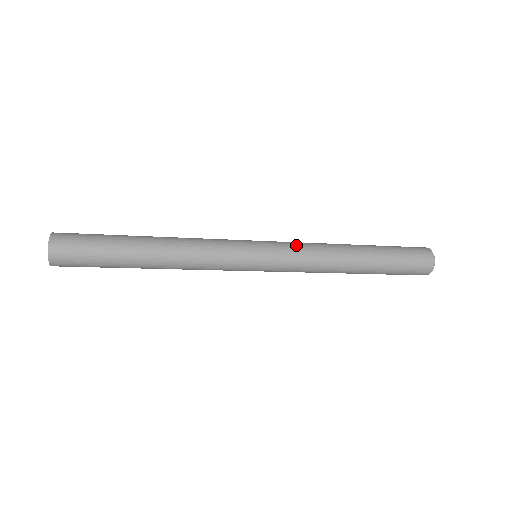
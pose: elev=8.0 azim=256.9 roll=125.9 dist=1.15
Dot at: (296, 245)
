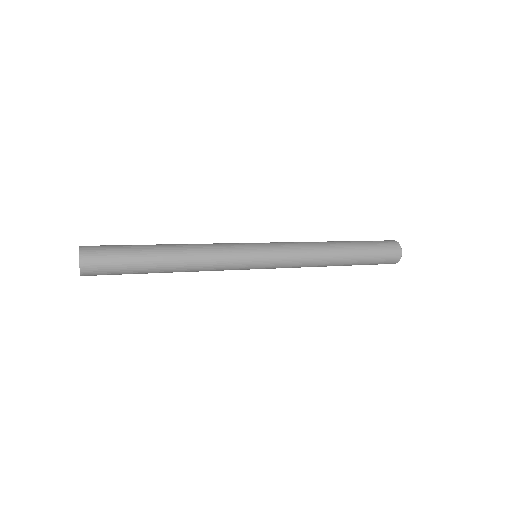
Dot at: (292, 251)
